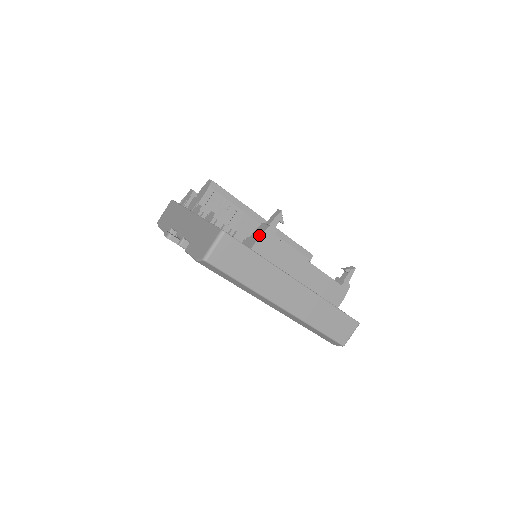
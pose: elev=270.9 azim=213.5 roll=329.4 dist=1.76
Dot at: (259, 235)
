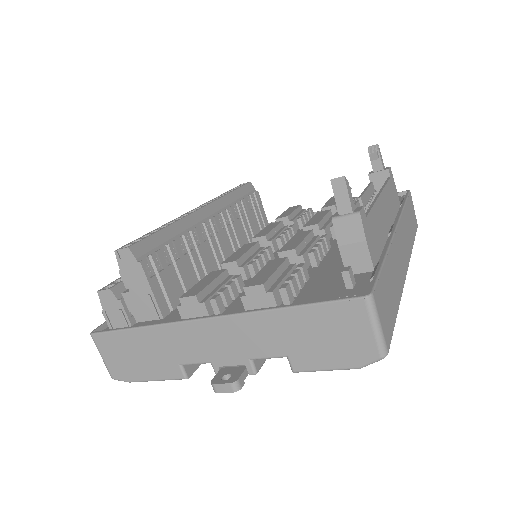
Dot at: (362, 238)
